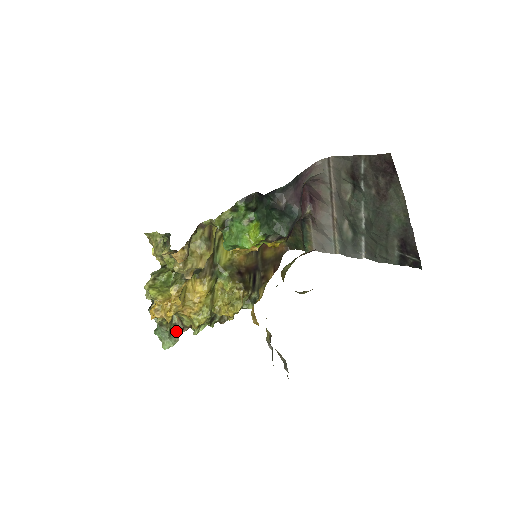
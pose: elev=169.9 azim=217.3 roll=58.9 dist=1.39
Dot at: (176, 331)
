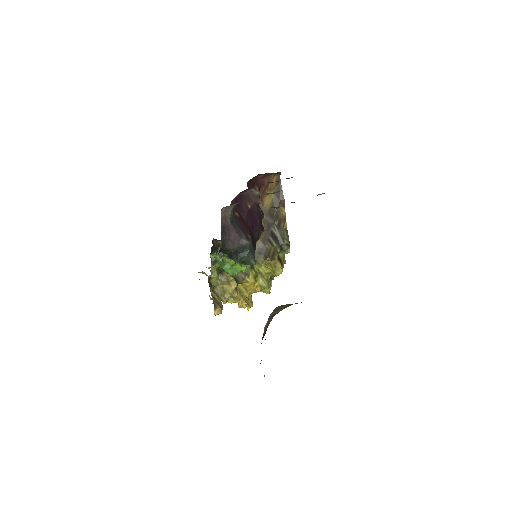
Dot at: occluded
